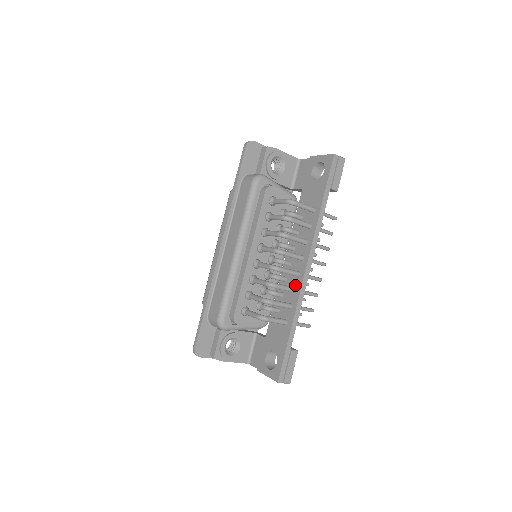
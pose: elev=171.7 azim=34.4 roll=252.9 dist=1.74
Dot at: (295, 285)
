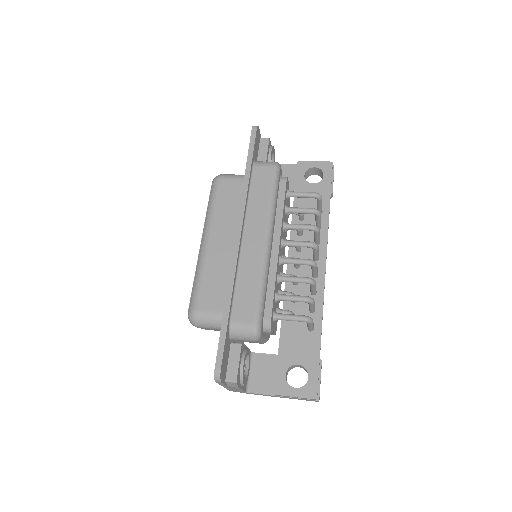
Dot at: occluded
